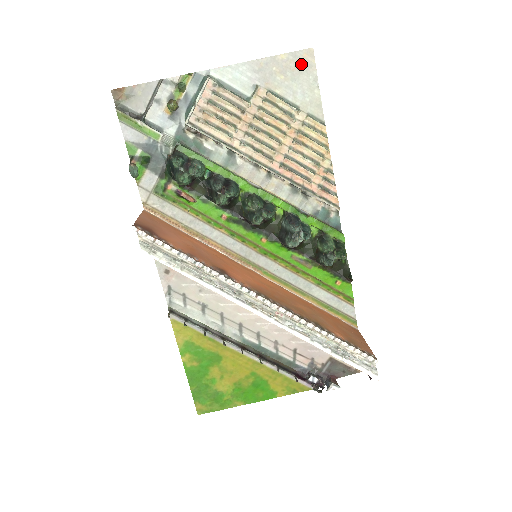
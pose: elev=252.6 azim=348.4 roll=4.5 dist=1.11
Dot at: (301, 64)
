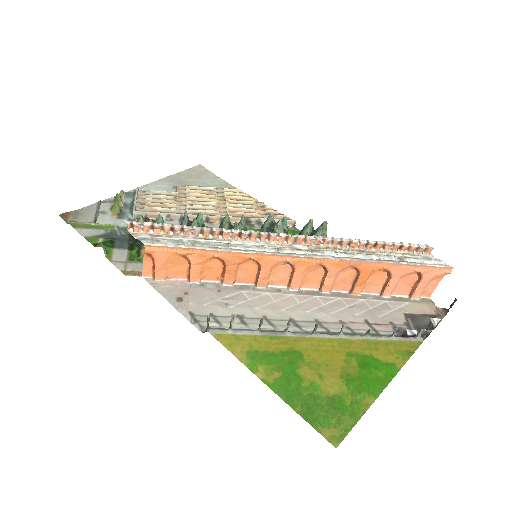
Dot at: (198, 172)
